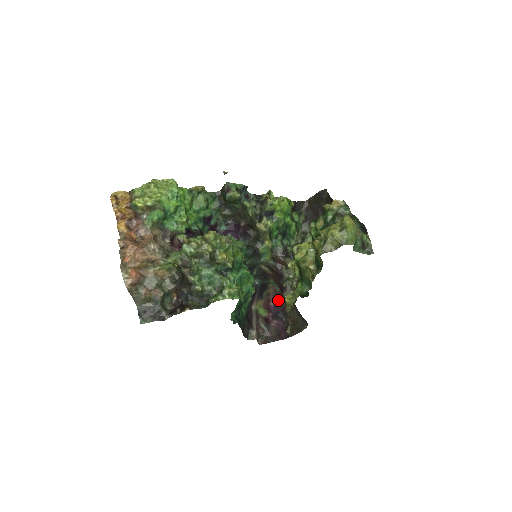
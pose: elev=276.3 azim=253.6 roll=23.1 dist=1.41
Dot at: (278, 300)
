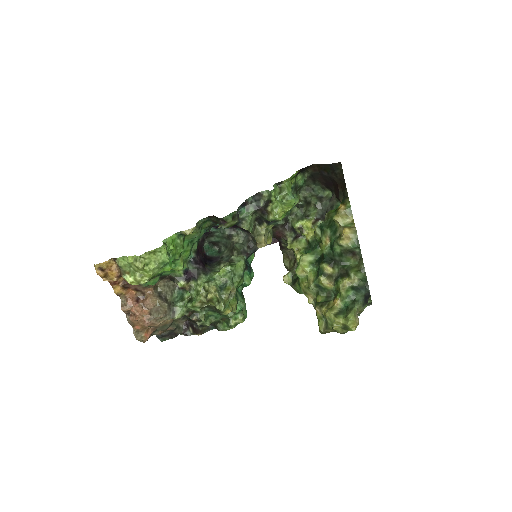
Dot at: occluded
